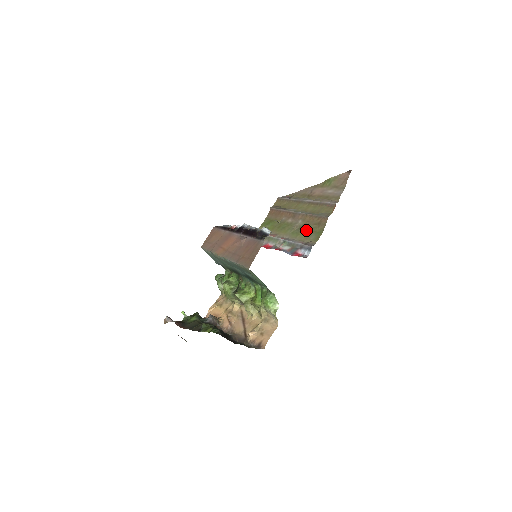
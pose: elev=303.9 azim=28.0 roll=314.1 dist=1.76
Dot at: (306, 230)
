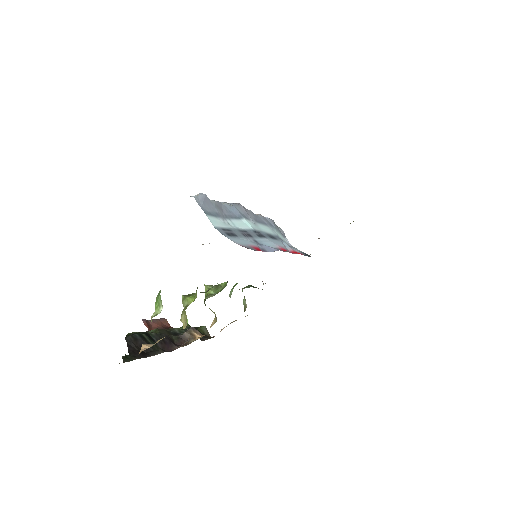
Dot at: occluded
